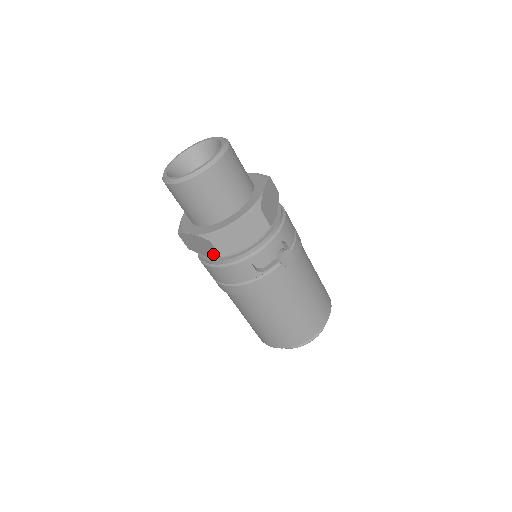
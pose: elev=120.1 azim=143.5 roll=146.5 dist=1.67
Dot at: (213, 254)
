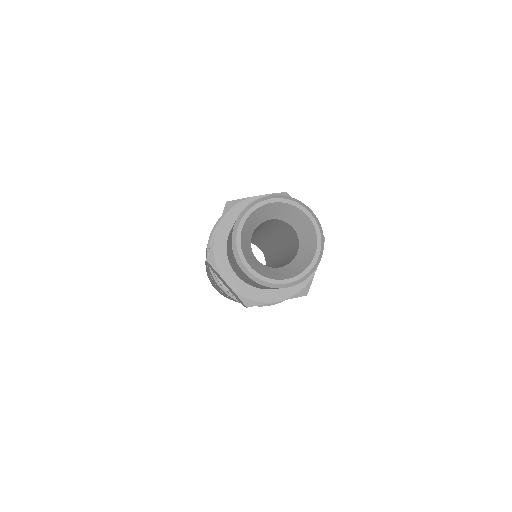
Dot at: occluded
